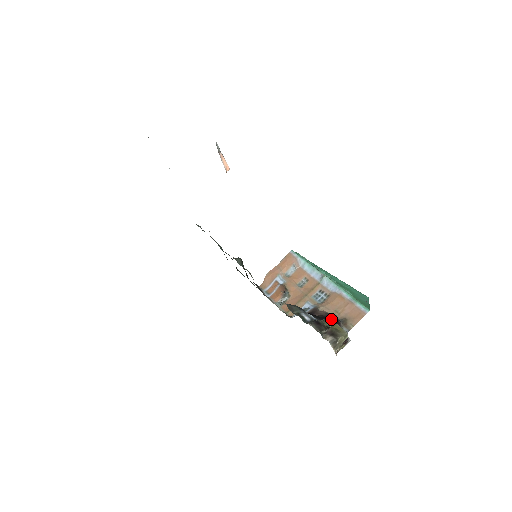
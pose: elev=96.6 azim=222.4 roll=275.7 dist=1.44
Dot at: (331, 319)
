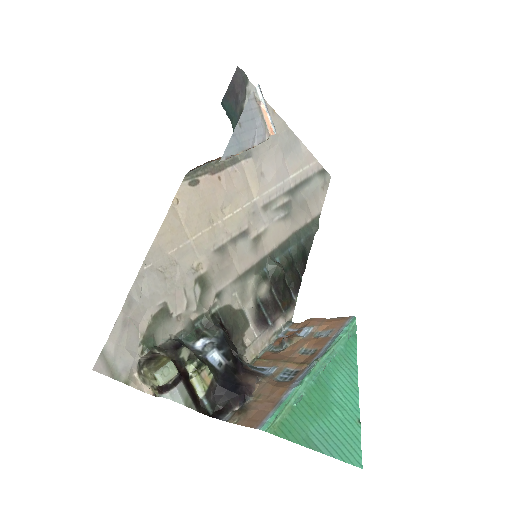
Dot at: (234, 388)
